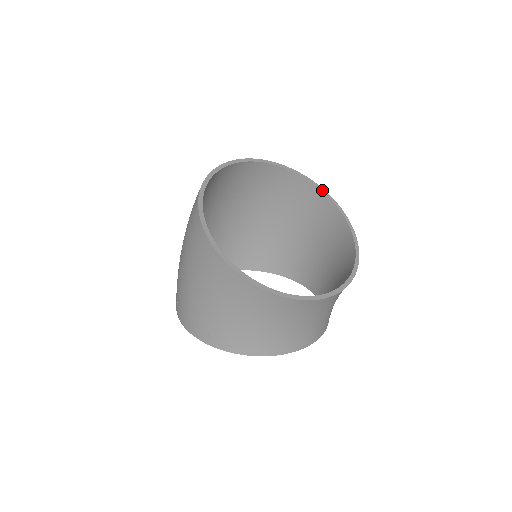
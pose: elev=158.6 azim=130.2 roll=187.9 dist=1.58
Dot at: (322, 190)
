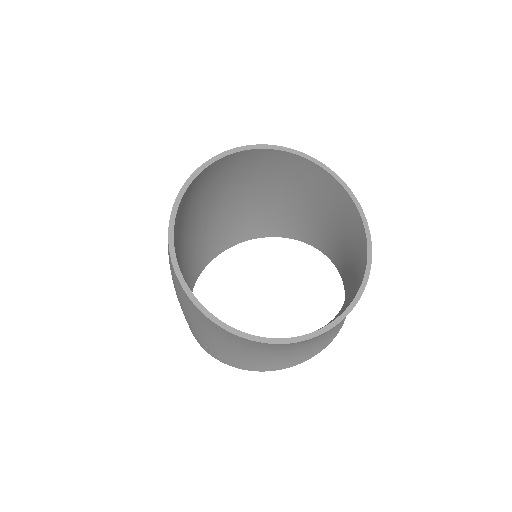
Dot at: (320, 165)
